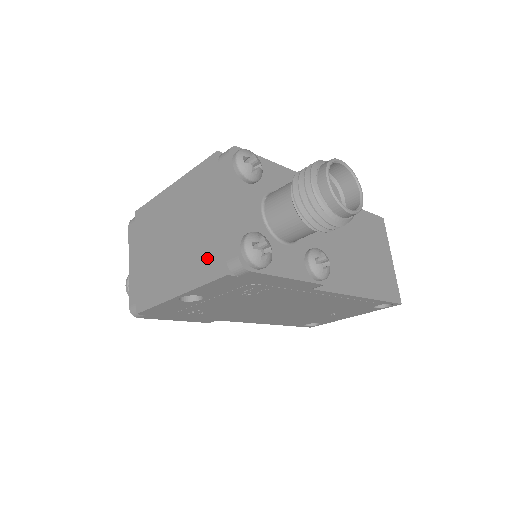
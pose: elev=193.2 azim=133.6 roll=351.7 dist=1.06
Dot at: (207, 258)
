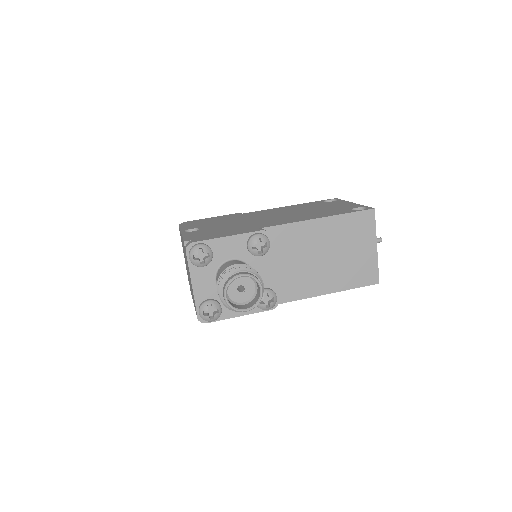
Dot at: occluded
